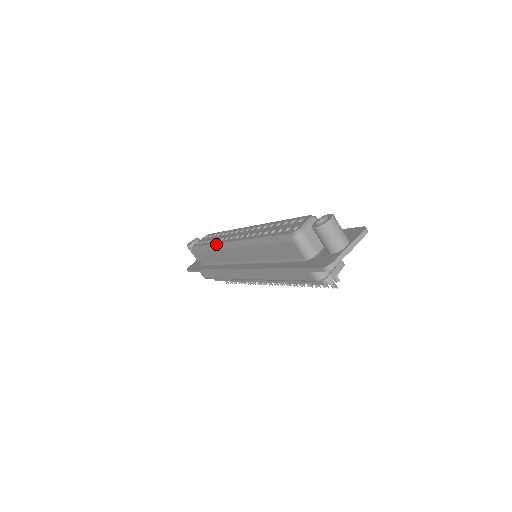
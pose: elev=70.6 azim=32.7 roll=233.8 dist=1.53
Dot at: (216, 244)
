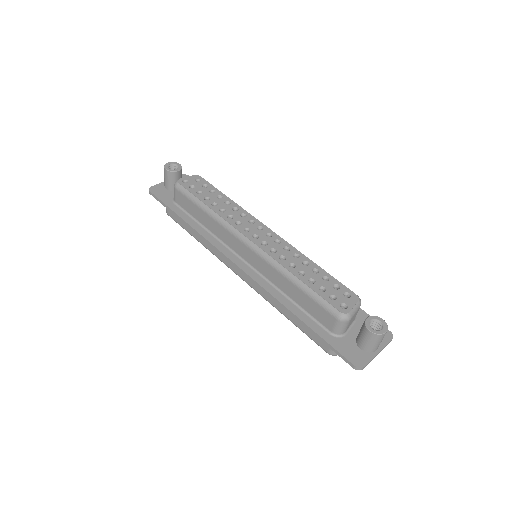
Dot at: (222, 218)
